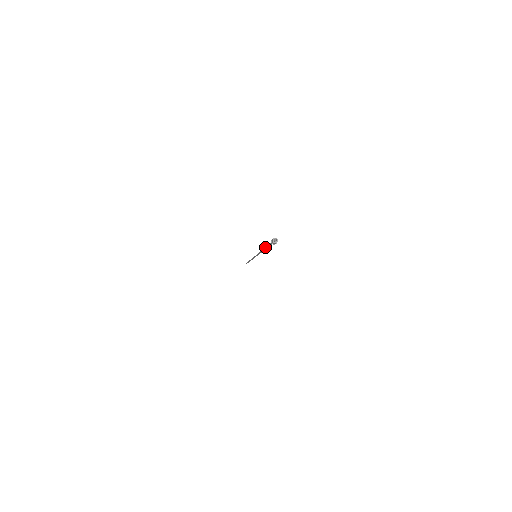
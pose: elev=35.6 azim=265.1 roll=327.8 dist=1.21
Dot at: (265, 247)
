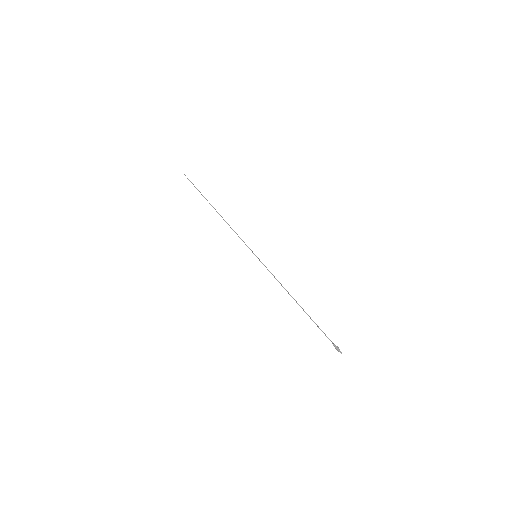
Dot at: (308, 315)
